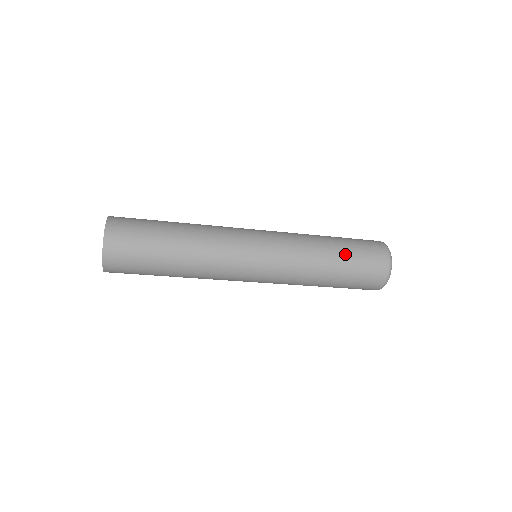
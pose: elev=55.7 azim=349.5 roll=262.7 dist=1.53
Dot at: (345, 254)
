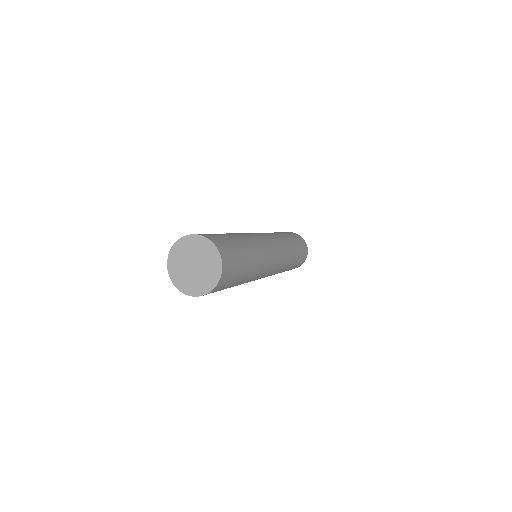
Dot at: (299, 254)
